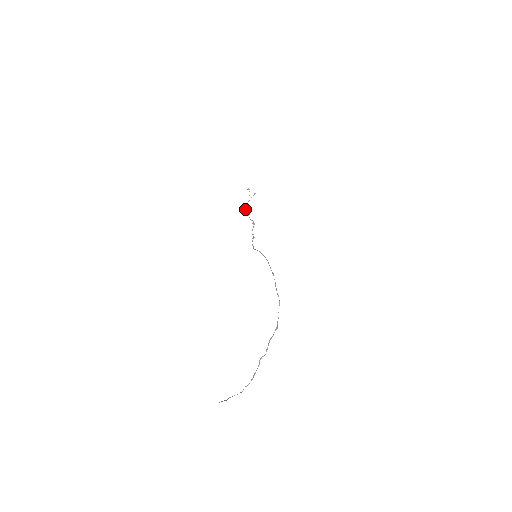
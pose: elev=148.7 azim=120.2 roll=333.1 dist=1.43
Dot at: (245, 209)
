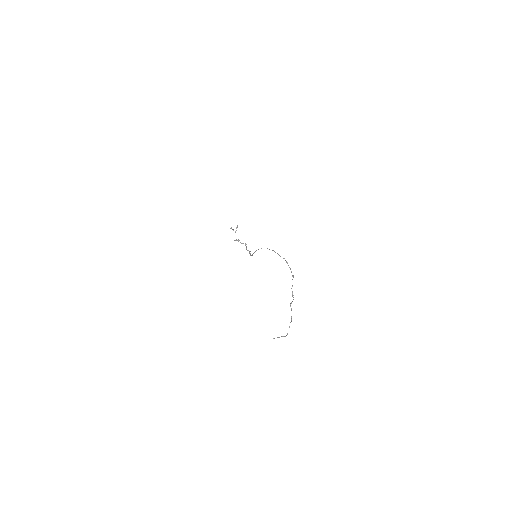
Dot at: (234, 240)
